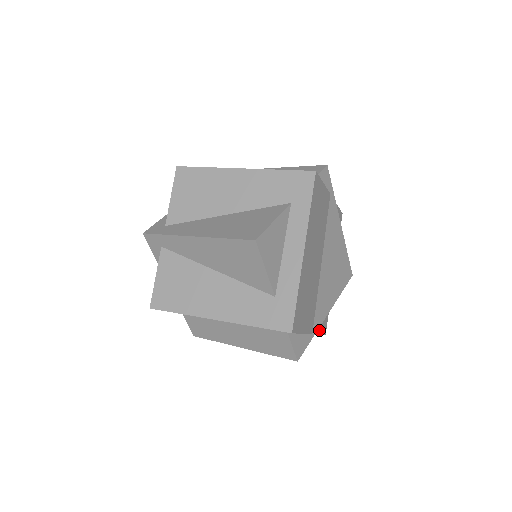
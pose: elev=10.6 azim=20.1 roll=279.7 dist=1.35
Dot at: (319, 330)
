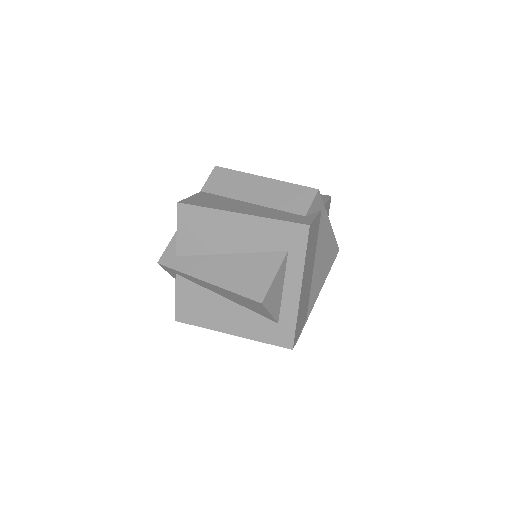
Dot at: occluded
